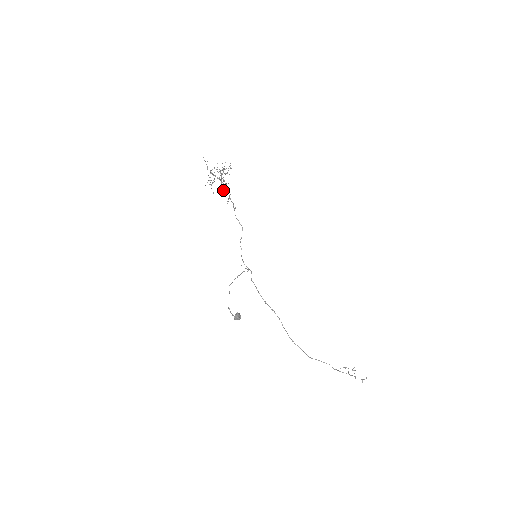
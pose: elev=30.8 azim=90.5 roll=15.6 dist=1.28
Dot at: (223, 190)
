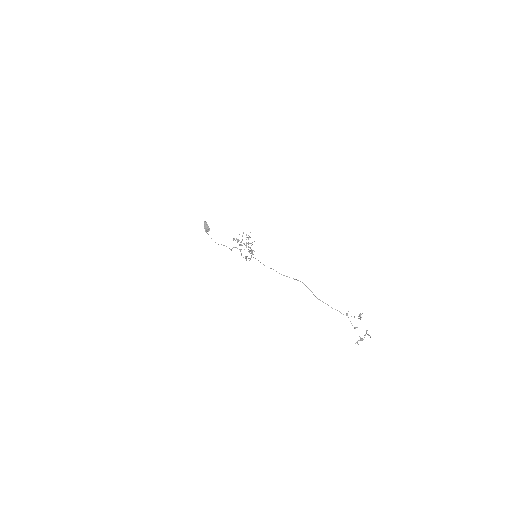
Dot at: (249, 252)
